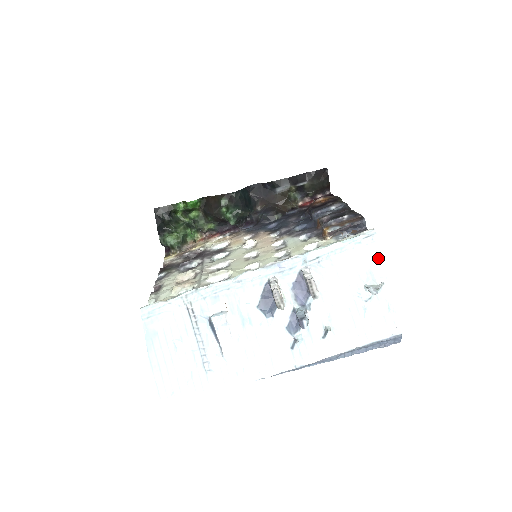
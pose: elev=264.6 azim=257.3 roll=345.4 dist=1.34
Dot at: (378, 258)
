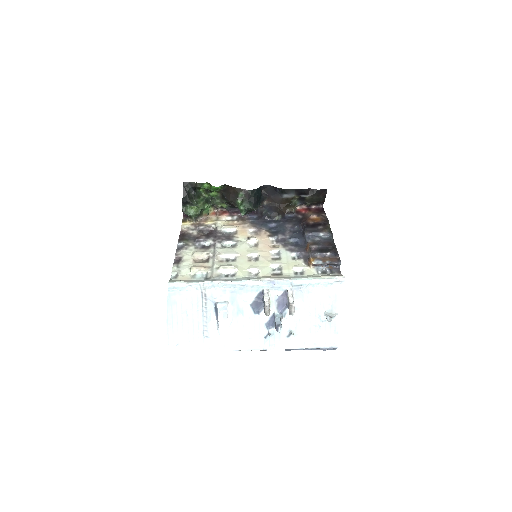
Dot at: (340, 297)
